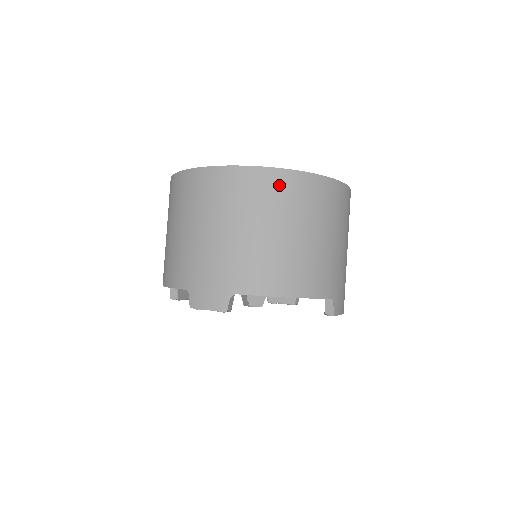
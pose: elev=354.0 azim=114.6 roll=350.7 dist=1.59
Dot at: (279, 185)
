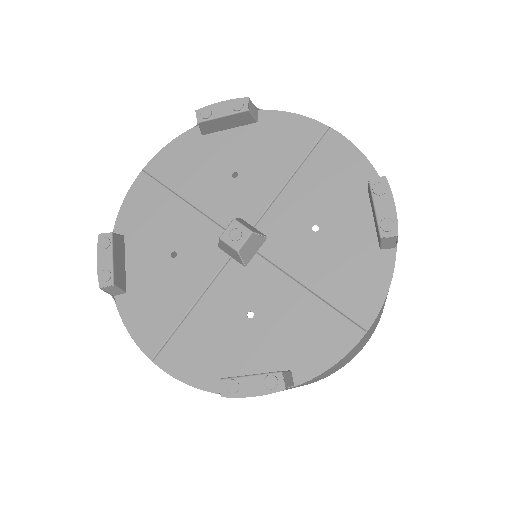
Dot at: occluded
